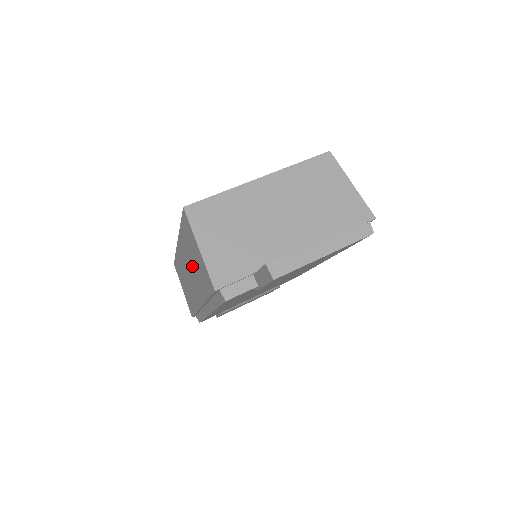
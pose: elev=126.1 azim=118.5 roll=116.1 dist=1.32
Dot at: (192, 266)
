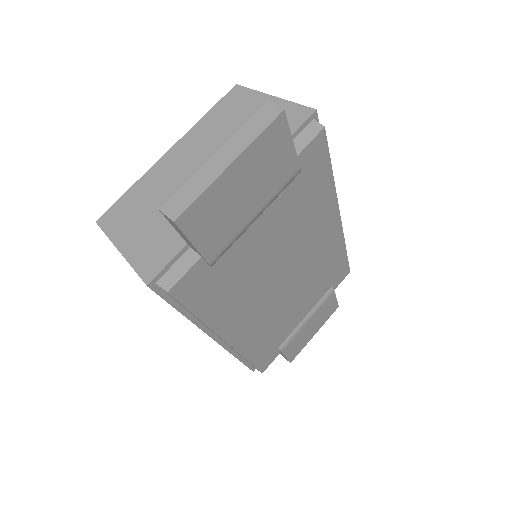
Dot at: occluded
